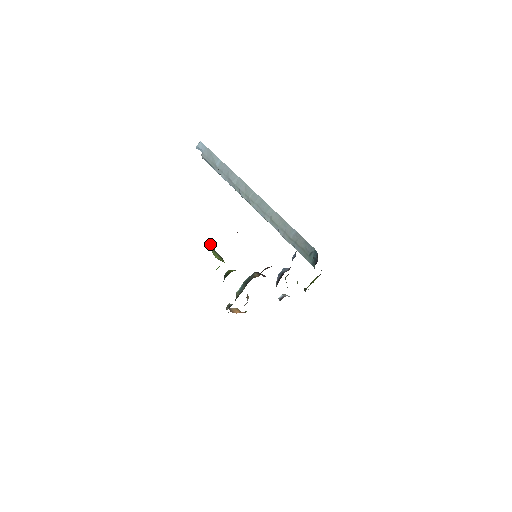
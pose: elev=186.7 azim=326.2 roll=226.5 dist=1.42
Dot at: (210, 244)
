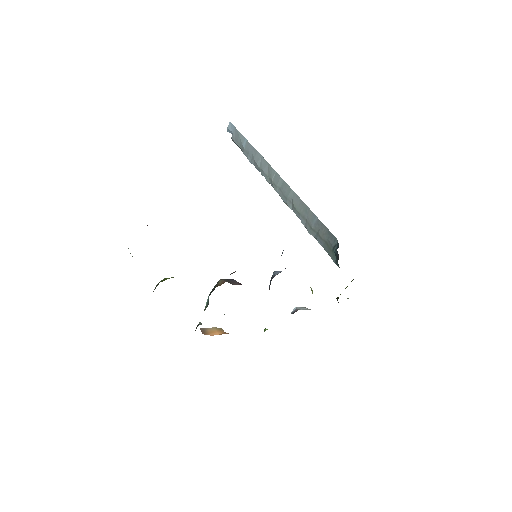
Dot at: occluded
